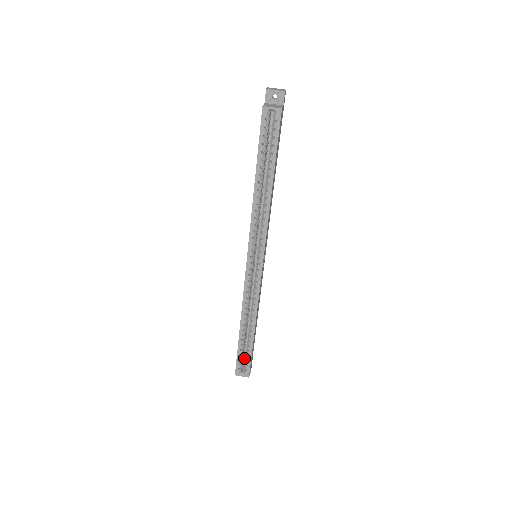
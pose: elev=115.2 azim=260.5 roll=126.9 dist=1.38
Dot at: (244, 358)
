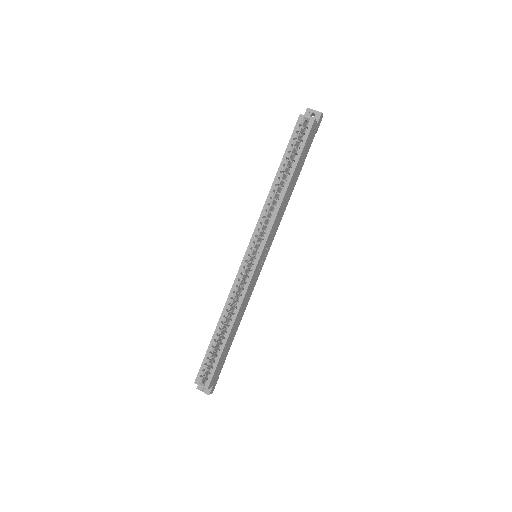
Dot at: occluded
